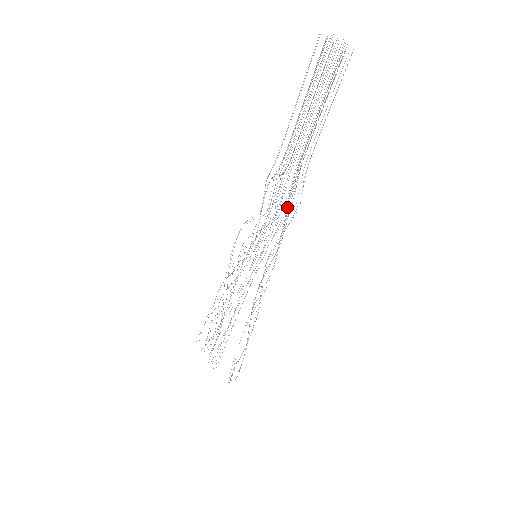
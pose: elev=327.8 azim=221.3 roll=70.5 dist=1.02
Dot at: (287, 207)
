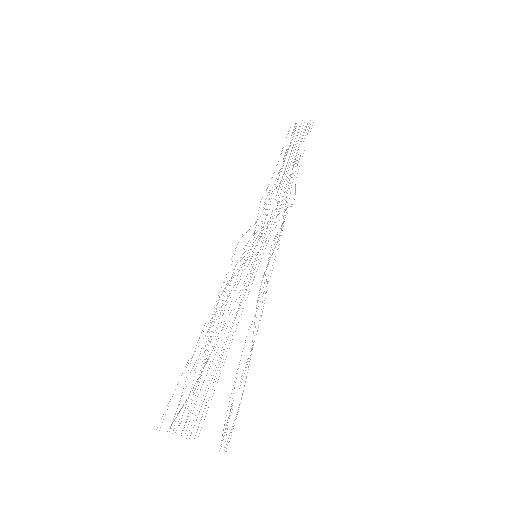
Dot at: occluded
